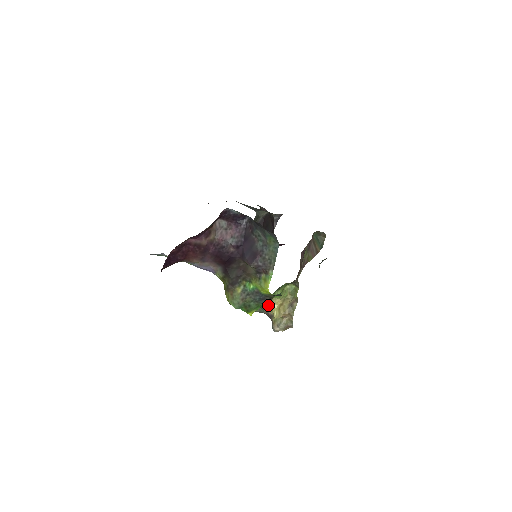
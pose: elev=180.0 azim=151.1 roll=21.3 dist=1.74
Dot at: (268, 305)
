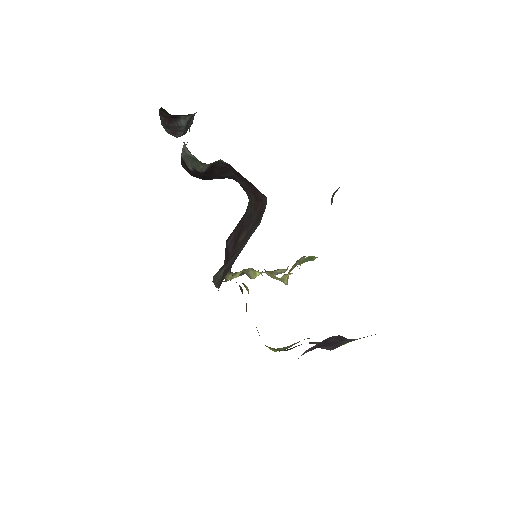
Dot at: (271, 275)
